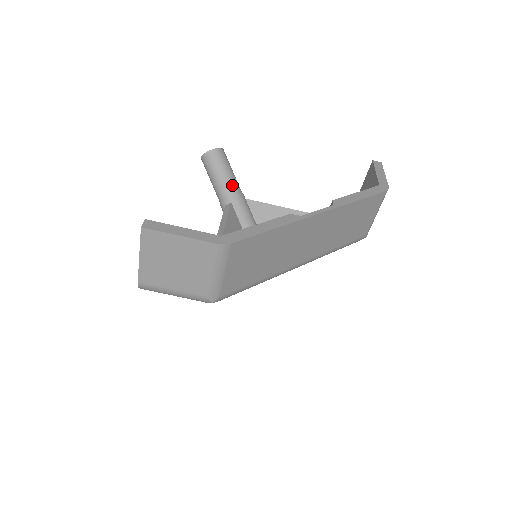
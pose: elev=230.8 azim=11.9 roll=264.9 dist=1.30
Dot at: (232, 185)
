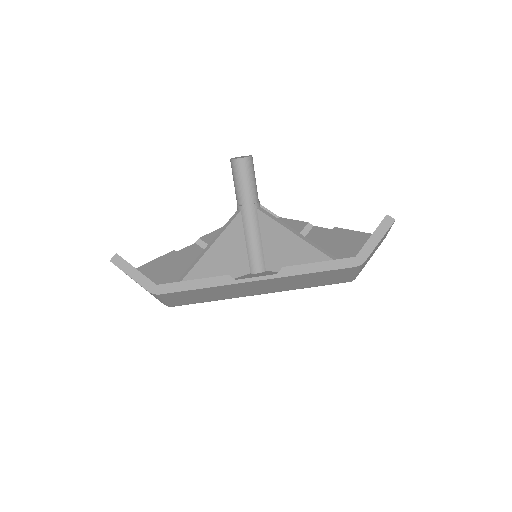
Dot at: (245, 196)
